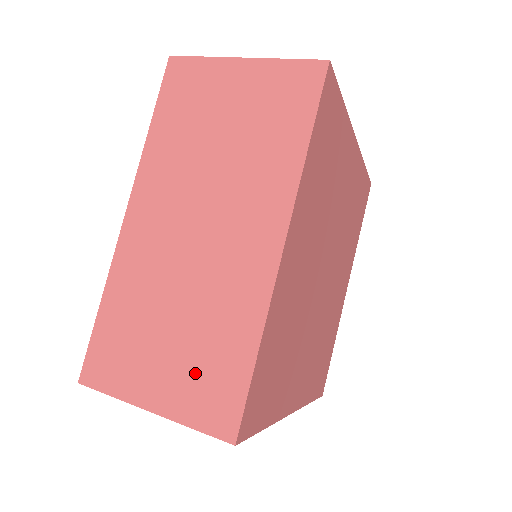
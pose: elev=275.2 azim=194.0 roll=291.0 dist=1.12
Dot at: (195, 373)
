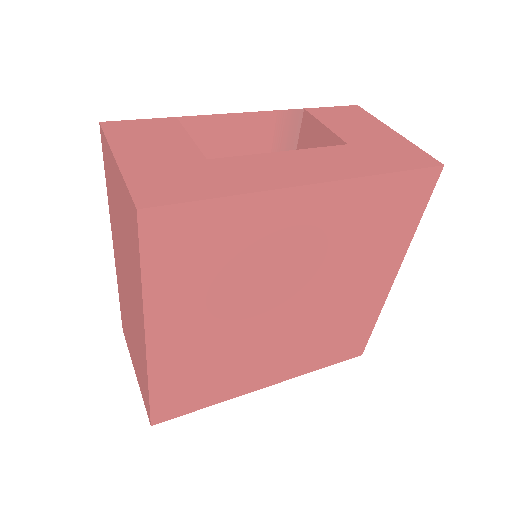
Dot at: (139, 374)
